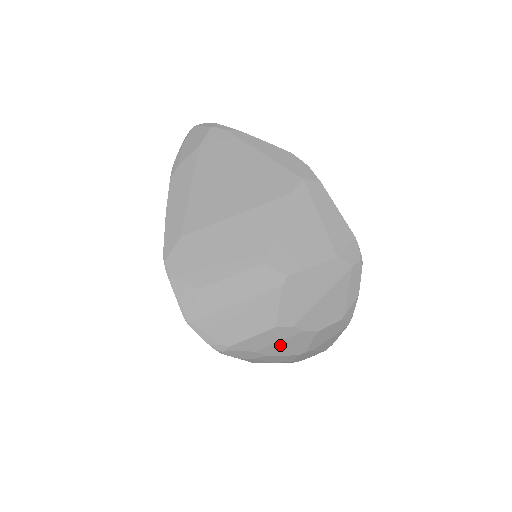
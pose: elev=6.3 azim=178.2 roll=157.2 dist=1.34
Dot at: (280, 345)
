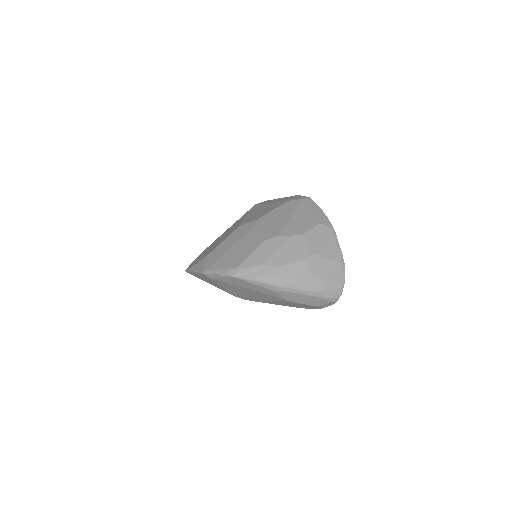
Dot at: (280, 254)
